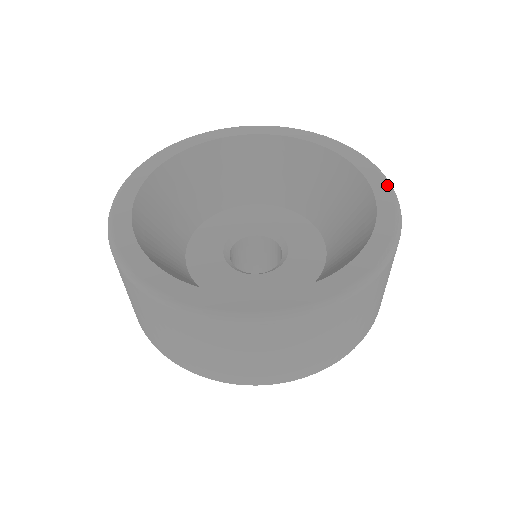
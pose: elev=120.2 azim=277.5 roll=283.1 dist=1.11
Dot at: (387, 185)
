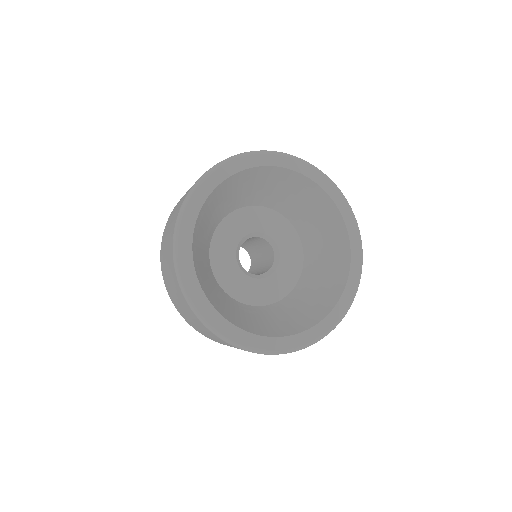
Dot at: (342, 315)
